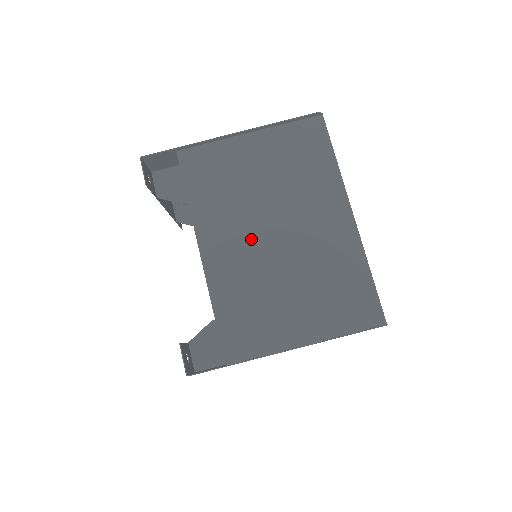
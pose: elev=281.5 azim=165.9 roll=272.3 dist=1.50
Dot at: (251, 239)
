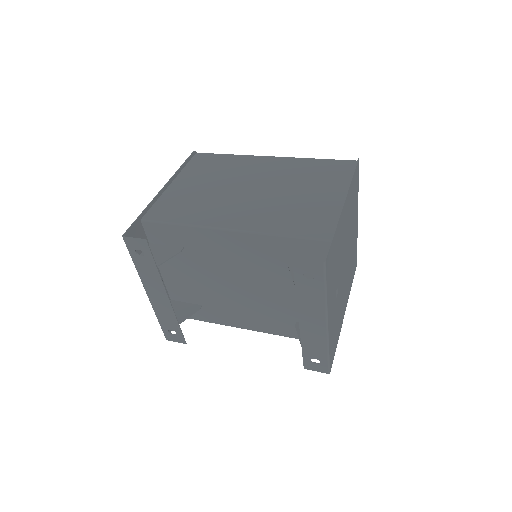
Dot at: (245, 201)
